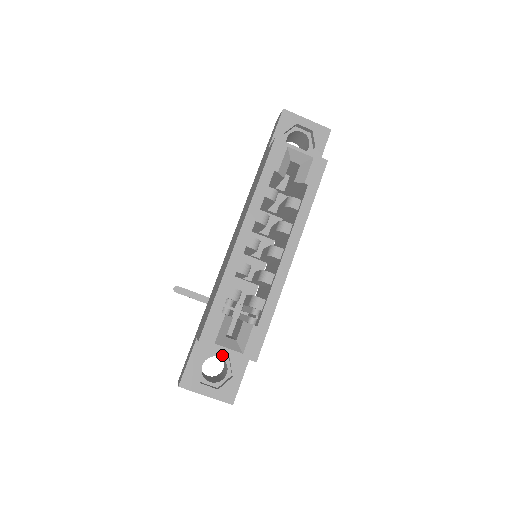
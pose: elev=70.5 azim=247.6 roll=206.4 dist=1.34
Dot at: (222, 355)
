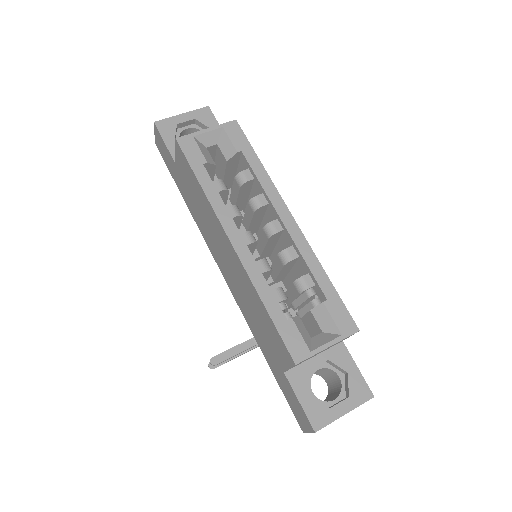
Dot at: occluded
